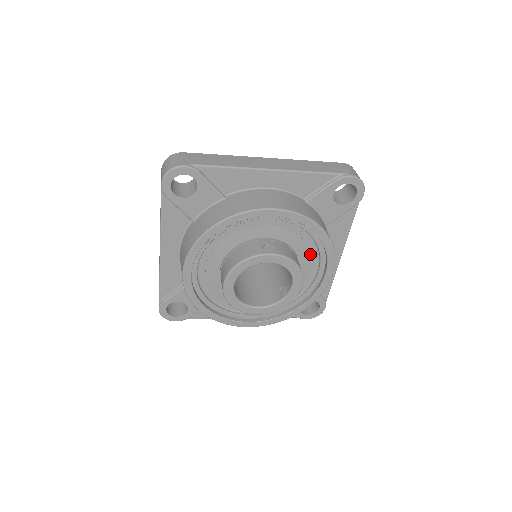
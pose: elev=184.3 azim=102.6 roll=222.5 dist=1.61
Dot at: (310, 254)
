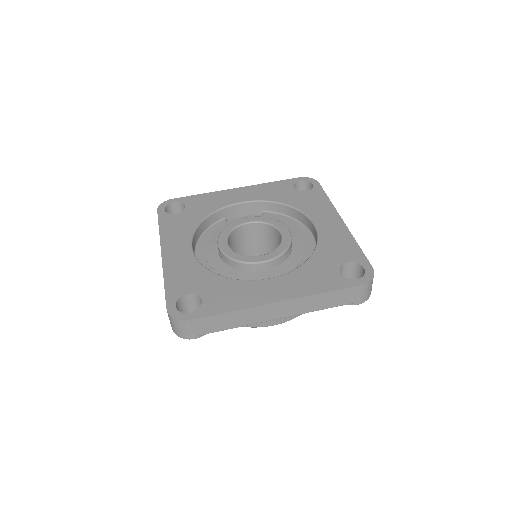
Dot at: occluded
